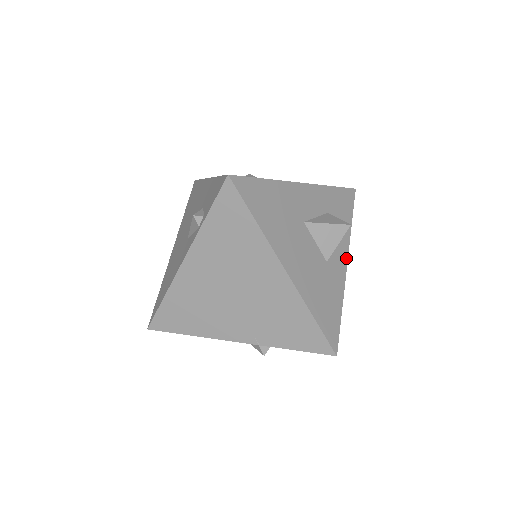
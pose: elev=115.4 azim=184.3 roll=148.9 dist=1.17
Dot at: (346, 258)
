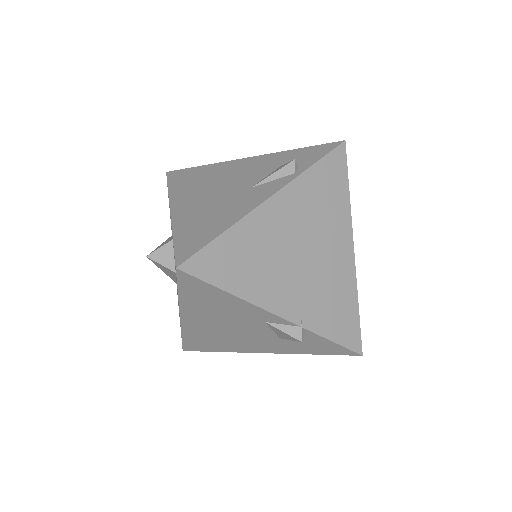
Dot at: occluded
